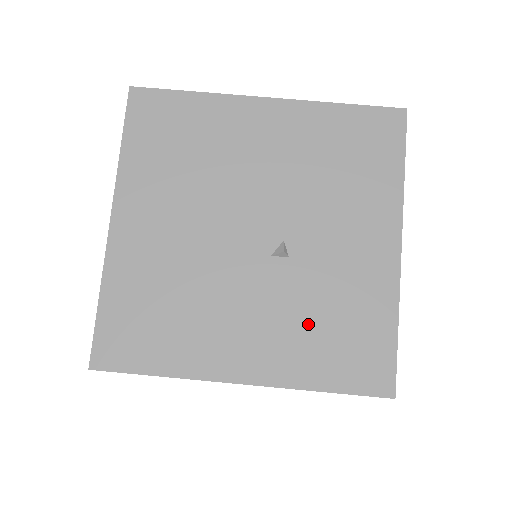
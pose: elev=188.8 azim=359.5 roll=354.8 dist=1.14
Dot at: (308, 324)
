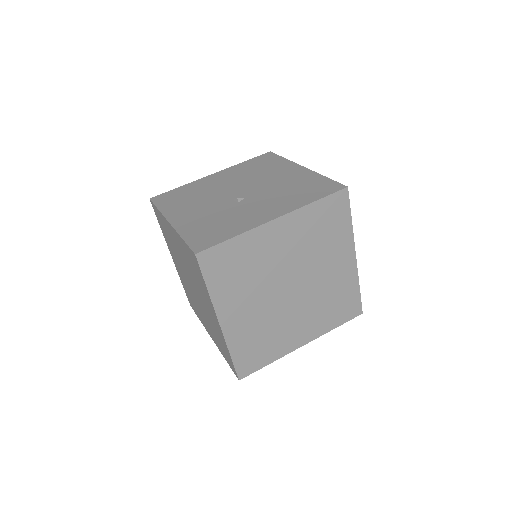
Dot at: (211, 220)
